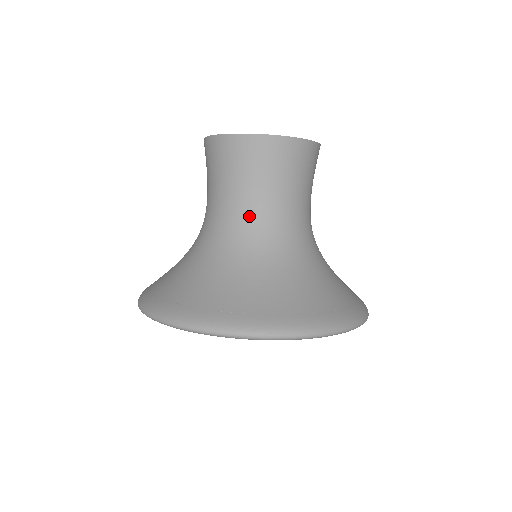
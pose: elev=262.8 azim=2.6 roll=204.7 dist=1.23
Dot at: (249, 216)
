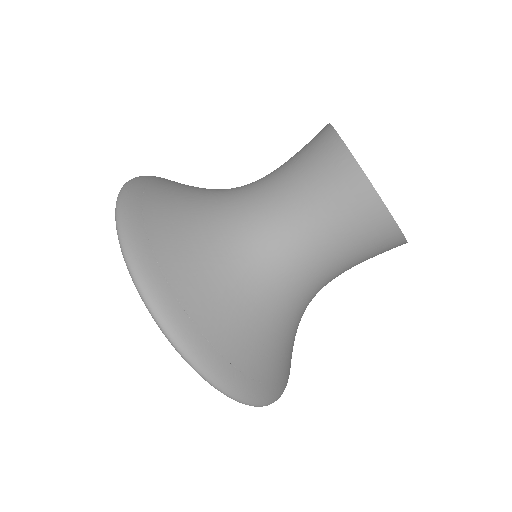
Dot at: (276, 220)
